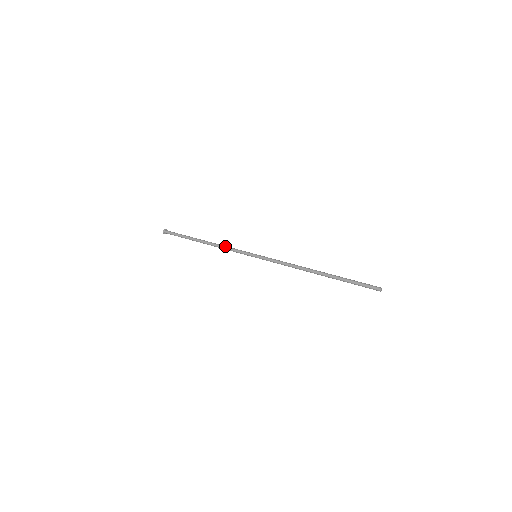
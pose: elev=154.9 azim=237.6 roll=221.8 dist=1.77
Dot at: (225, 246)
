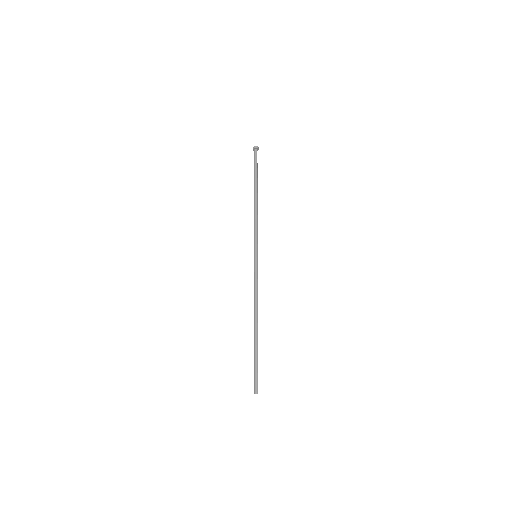
Dot at: occluded
